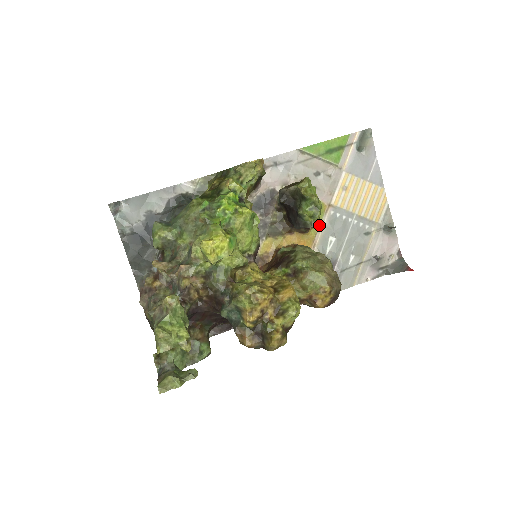
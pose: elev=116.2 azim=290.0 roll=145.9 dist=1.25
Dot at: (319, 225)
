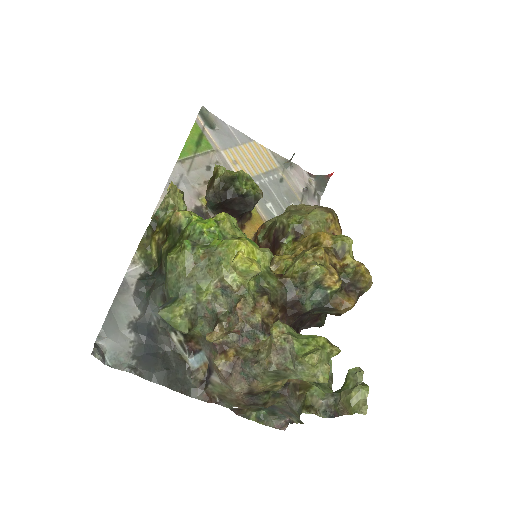
Dot at: occluded
